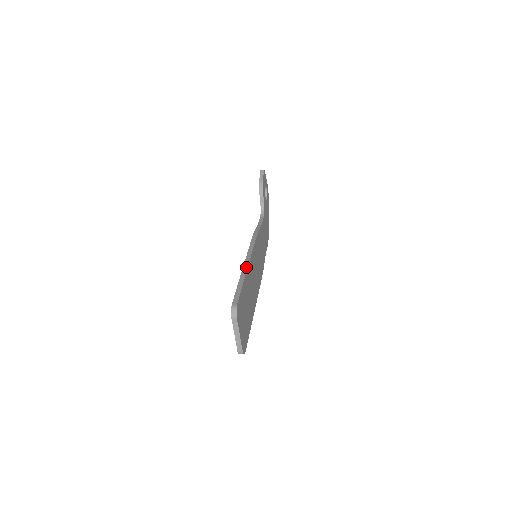
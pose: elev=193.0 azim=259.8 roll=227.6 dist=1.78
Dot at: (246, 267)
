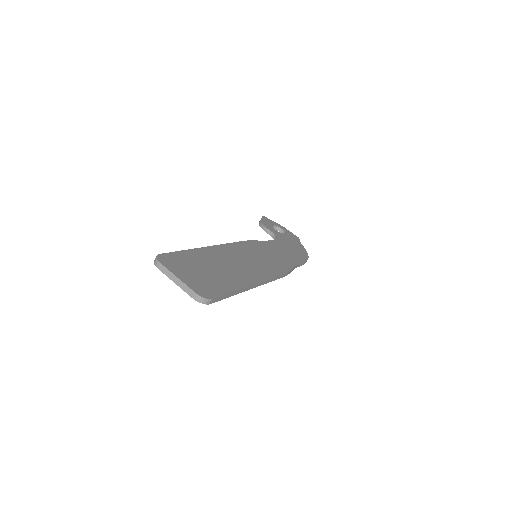
Dot at: (205, 248)
